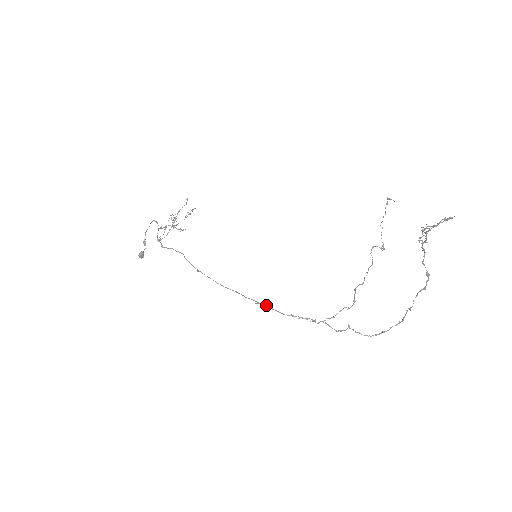
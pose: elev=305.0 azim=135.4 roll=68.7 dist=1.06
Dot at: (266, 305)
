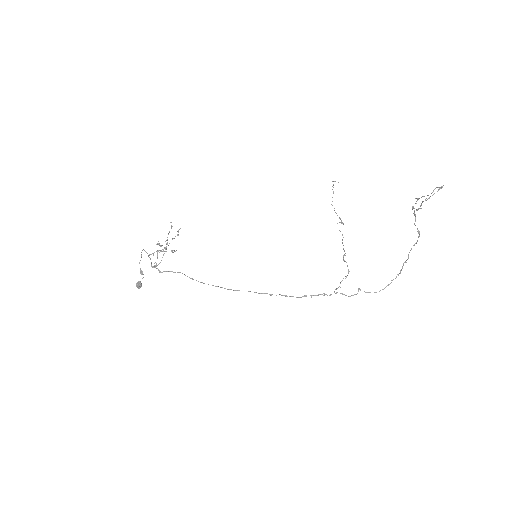
Dot at: (280, 294)
